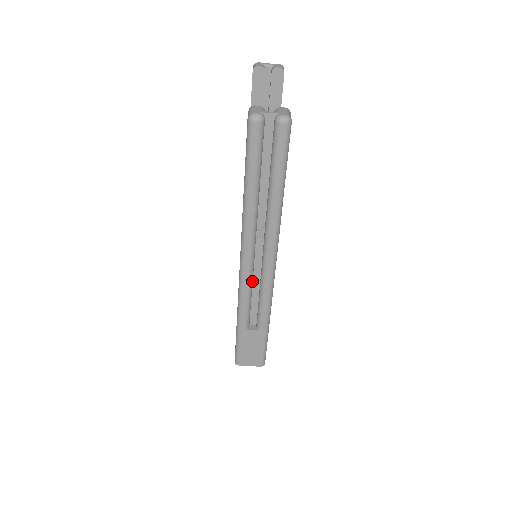
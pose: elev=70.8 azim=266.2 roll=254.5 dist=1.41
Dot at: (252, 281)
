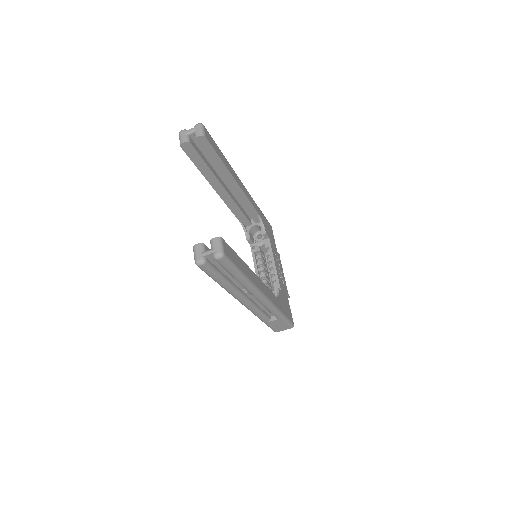
Dot at: (256, 306)
